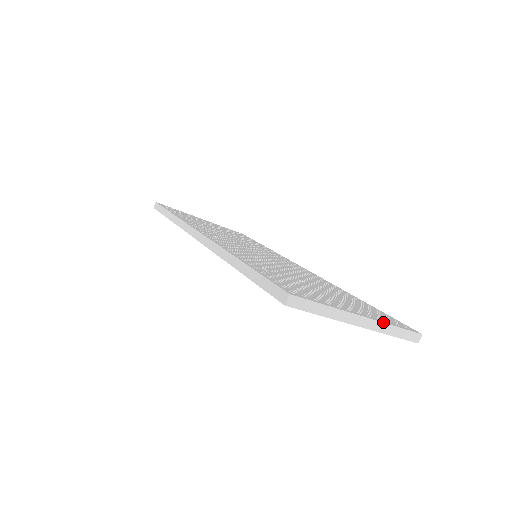
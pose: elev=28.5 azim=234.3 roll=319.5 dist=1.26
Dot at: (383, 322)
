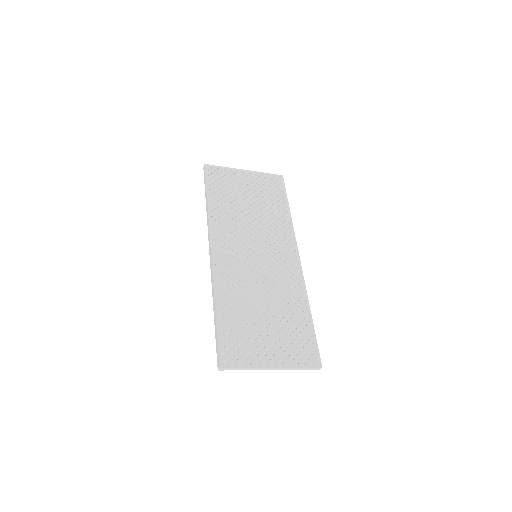
Dot at: (288, 368)
